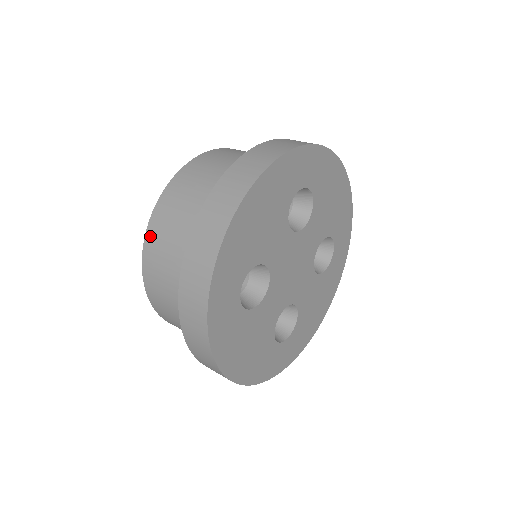
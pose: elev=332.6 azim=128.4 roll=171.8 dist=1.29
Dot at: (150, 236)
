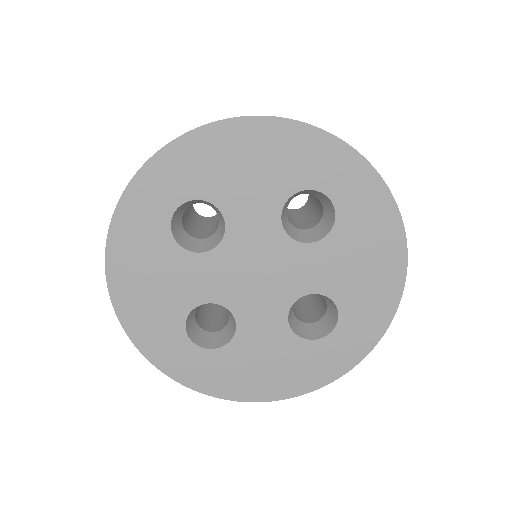
Dot at: occluded
